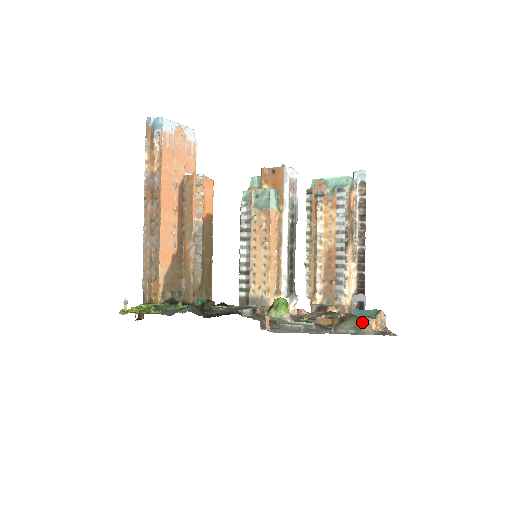
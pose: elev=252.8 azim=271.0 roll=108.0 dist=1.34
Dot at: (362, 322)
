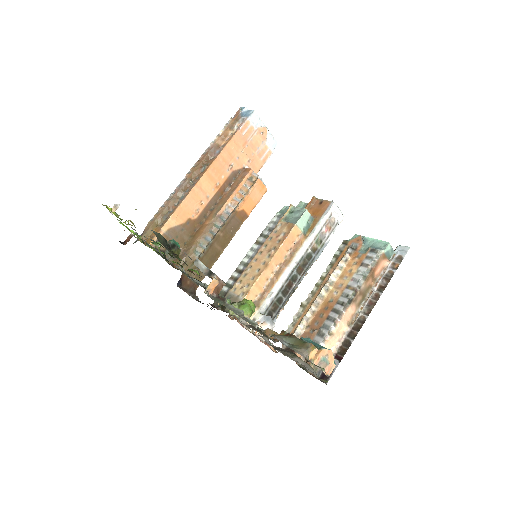
Dot at: (303, 345)
